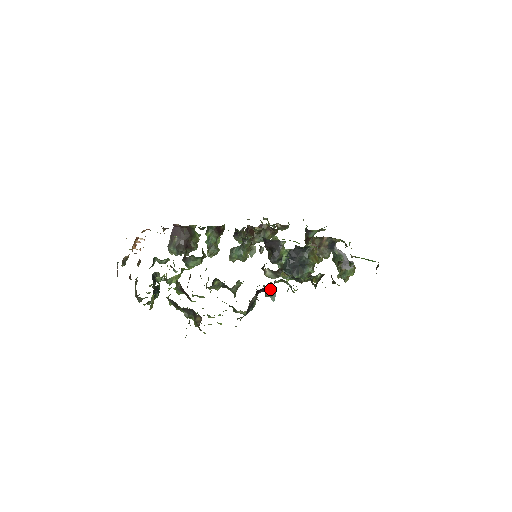
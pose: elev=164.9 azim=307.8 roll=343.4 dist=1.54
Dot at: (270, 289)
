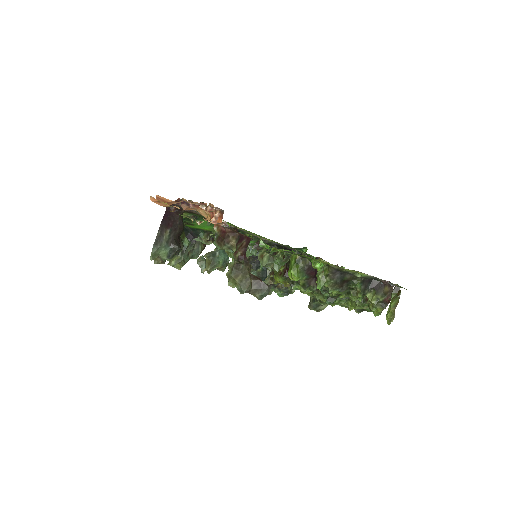
Dot at: occluded
